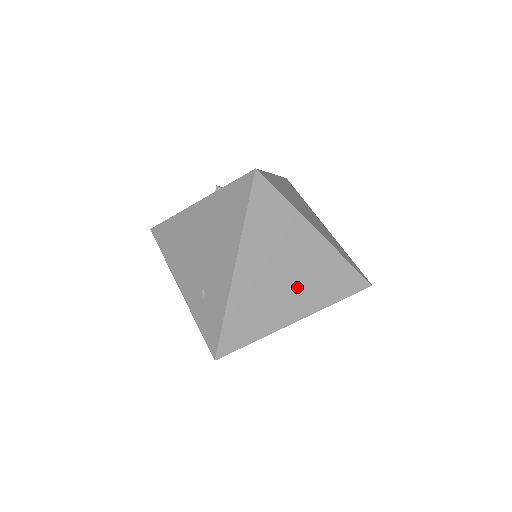
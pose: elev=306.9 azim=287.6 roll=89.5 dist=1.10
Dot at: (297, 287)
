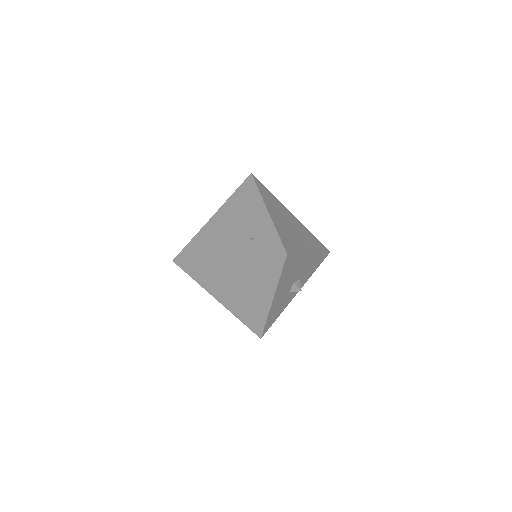
Dot at: (300, 234)
